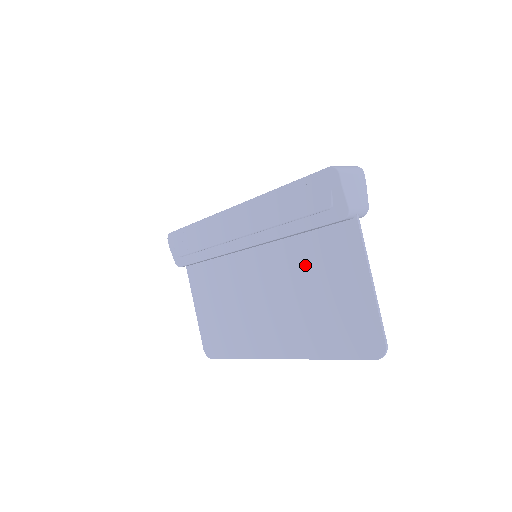
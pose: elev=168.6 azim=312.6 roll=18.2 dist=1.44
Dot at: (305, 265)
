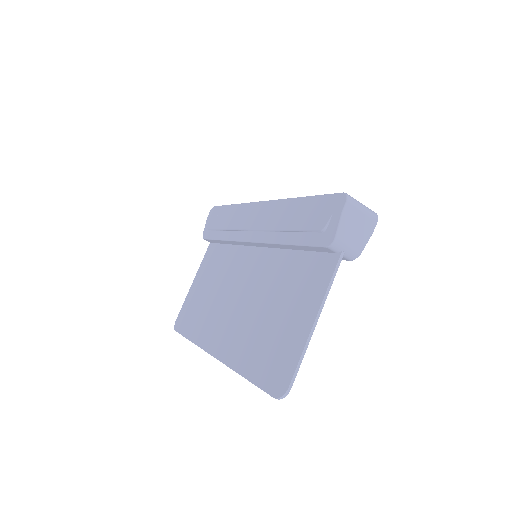
Dot at: (281, 280)
